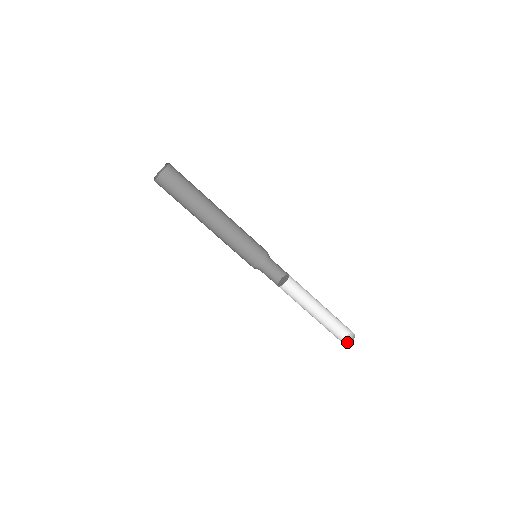
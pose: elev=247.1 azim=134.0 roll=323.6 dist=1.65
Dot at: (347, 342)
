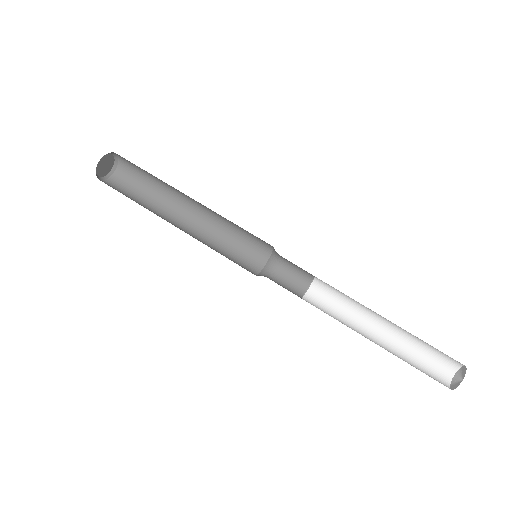
Dot at: (456, 385)
